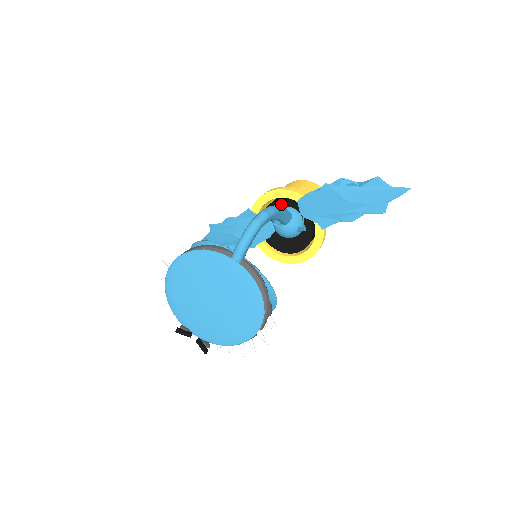
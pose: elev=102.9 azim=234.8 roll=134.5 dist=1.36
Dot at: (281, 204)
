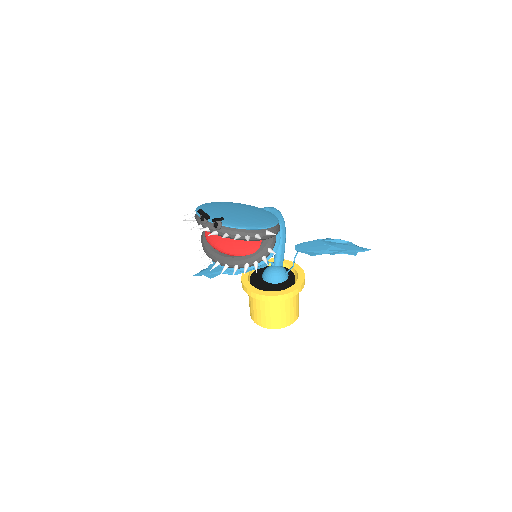
Dot at: occluded
